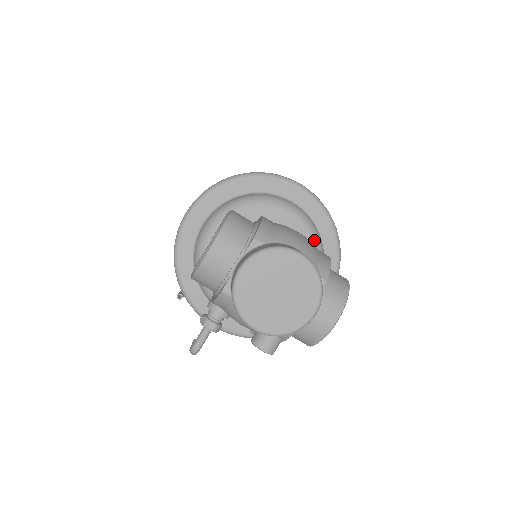
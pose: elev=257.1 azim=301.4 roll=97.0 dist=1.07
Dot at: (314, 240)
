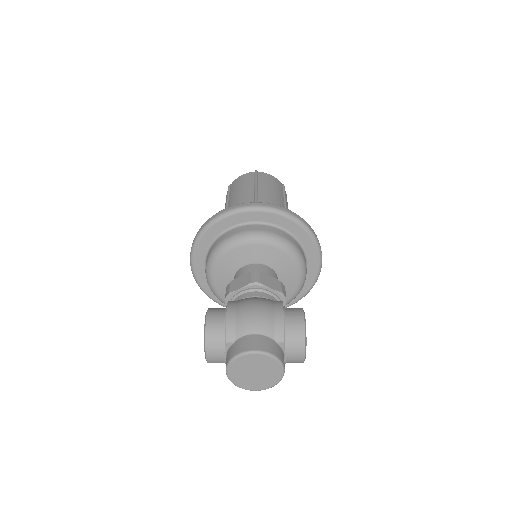
Dot at: (284, 250)
